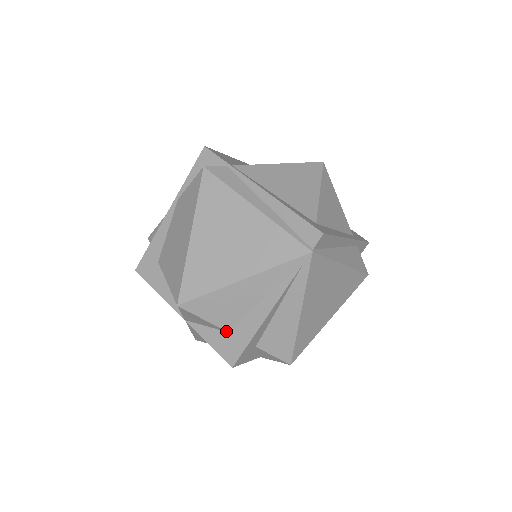
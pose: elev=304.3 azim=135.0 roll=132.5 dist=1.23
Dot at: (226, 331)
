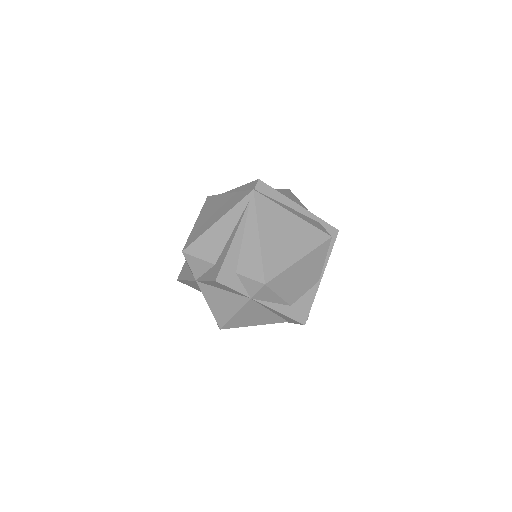
Dot at: (214, 264)
